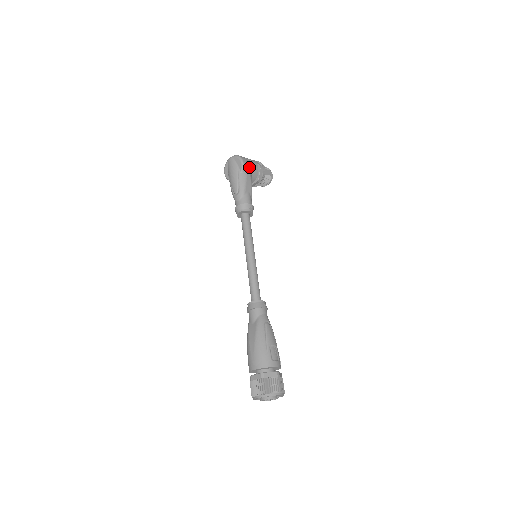
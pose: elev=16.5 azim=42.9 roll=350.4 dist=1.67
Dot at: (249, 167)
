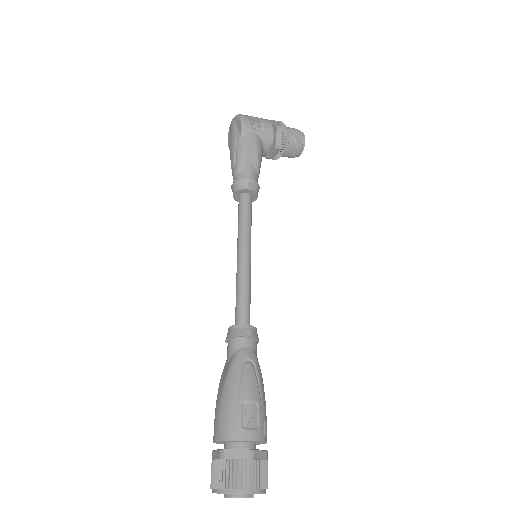
Dot at: (255, 128)
